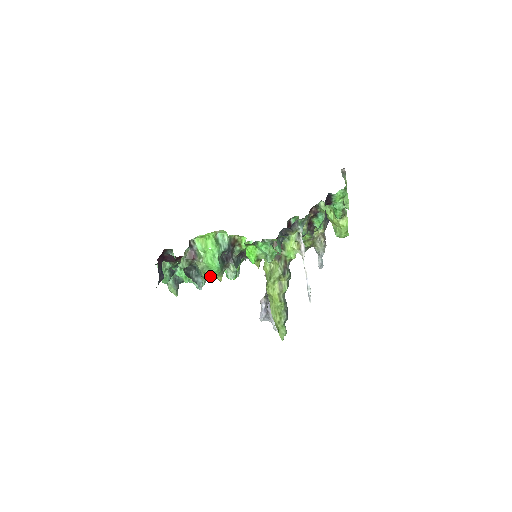
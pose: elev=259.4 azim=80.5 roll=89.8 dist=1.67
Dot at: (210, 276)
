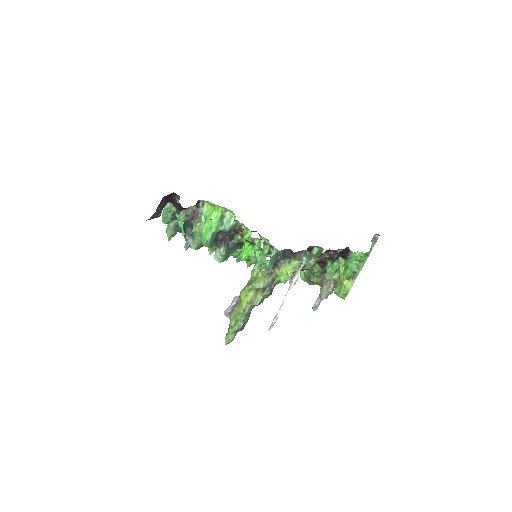
Dot at: (198, 243)
